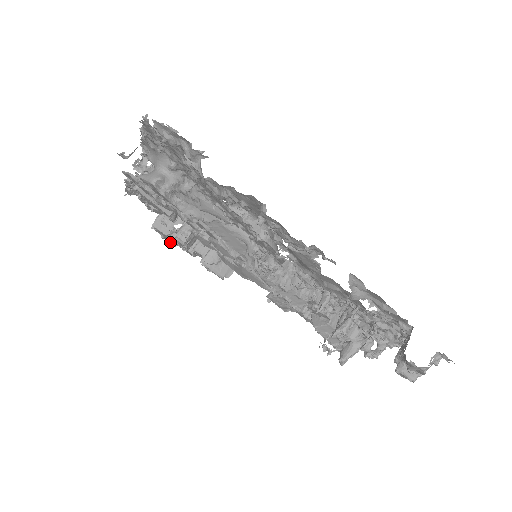
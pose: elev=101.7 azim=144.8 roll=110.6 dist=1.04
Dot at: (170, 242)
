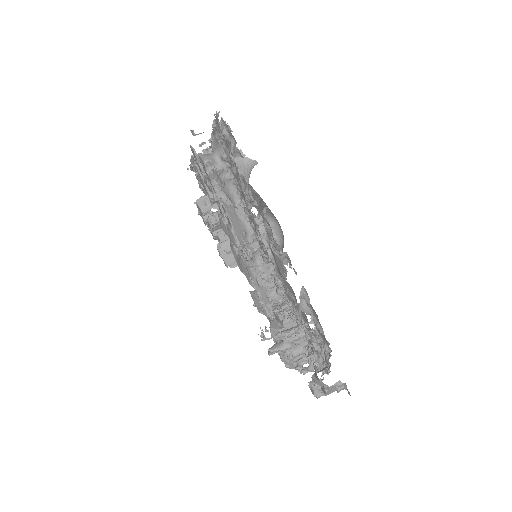
Dot at: (203, 220)
